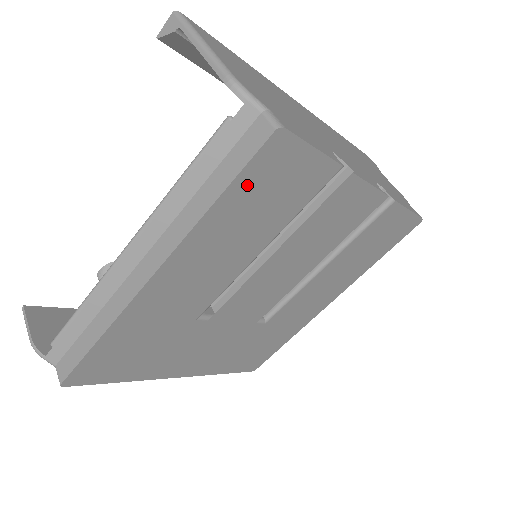
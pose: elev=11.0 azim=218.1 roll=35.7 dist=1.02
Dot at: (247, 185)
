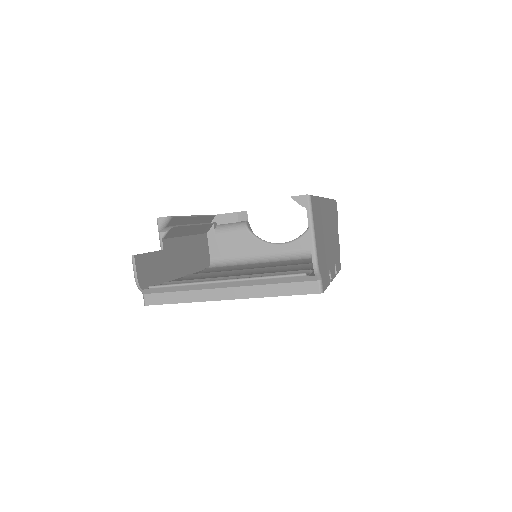
Dot at: occluded
